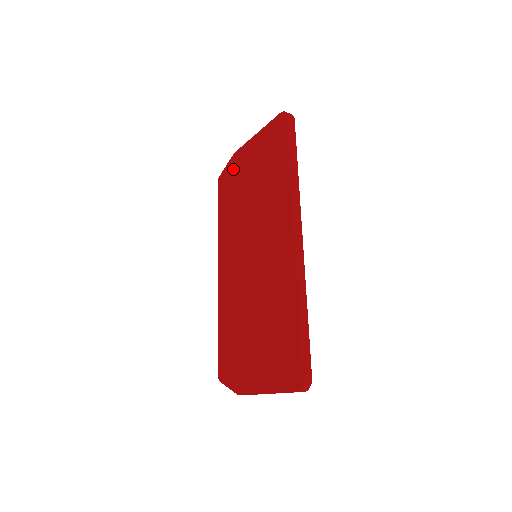
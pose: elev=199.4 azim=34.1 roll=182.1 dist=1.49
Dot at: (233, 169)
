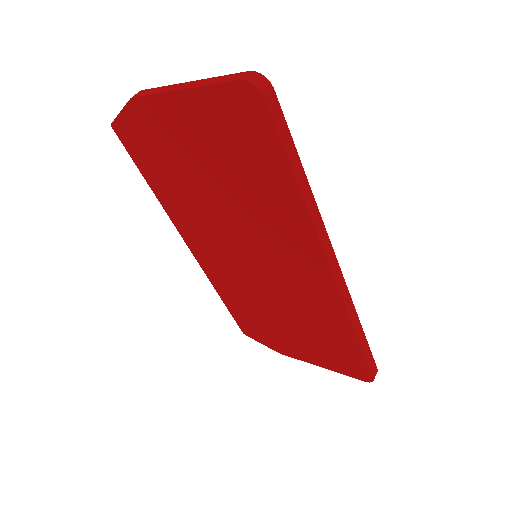
Dot at: (145, 128)
